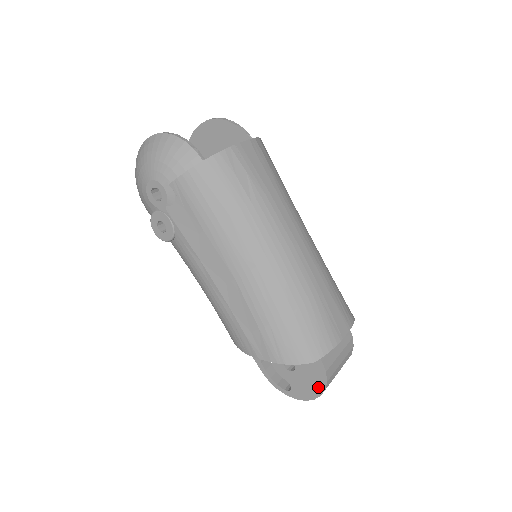
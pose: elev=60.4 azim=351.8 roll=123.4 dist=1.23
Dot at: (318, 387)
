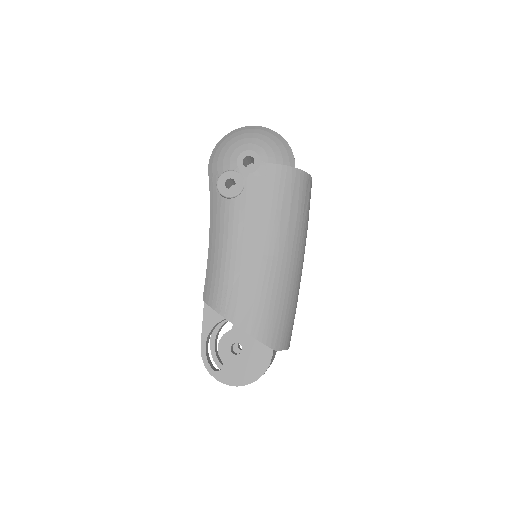
Dot at: (251, 376)
